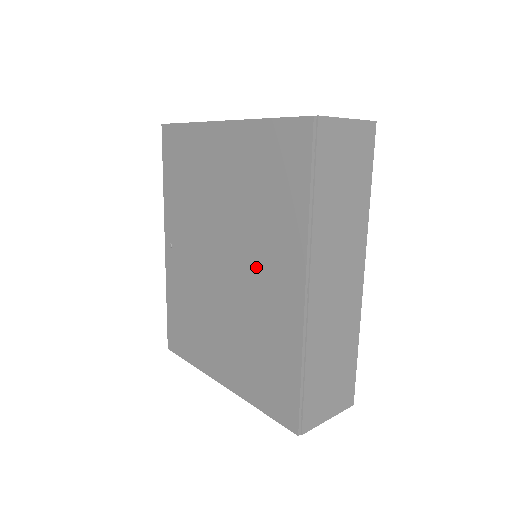
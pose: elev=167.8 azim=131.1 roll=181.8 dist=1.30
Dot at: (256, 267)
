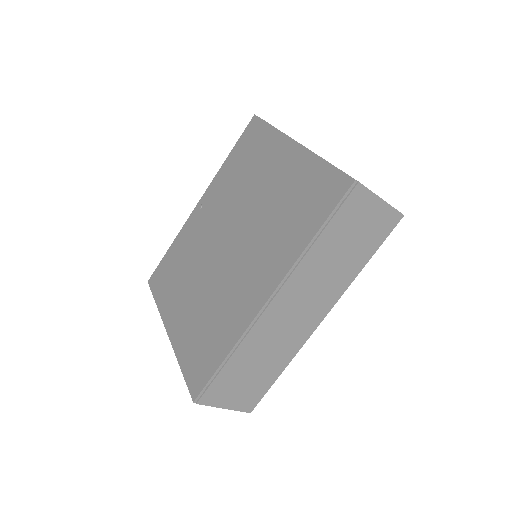
Dot at: (247, 261)
